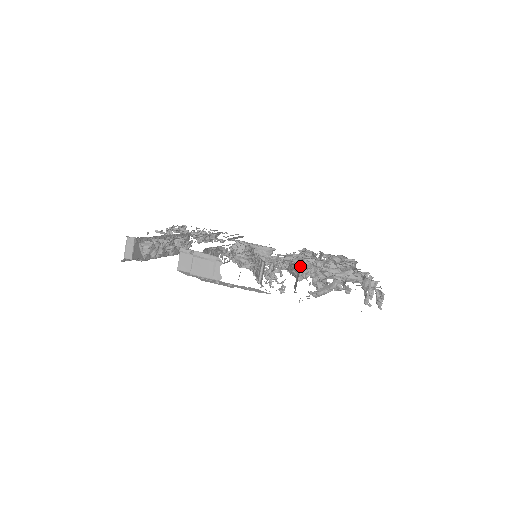
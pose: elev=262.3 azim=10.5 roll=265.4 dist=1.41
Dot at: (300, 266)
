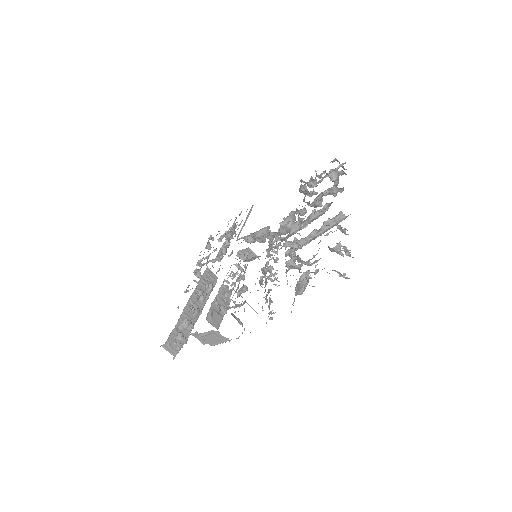
Dot at: occluded
